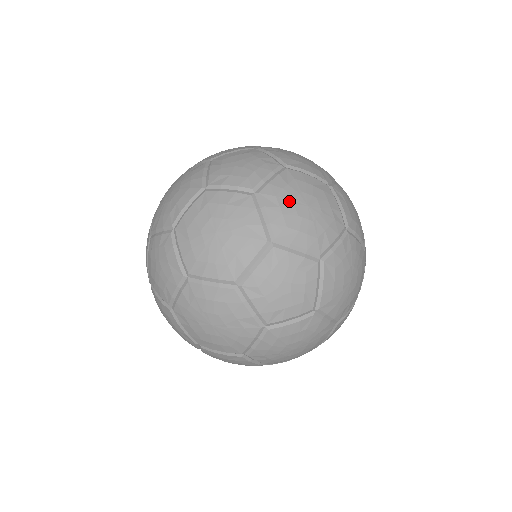
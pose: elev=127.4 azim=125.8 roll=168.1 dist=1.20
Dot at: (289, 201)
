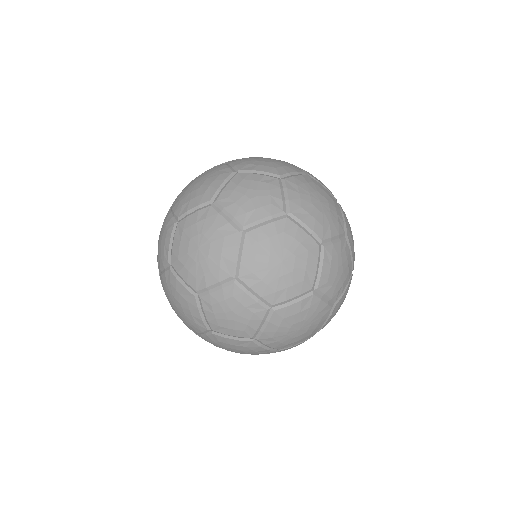
Dot at: (251, 158)
